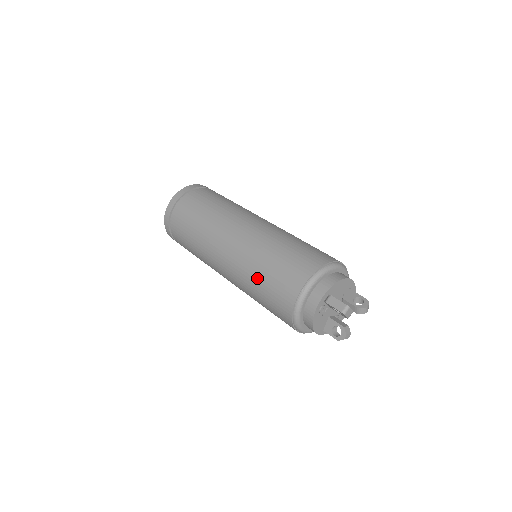
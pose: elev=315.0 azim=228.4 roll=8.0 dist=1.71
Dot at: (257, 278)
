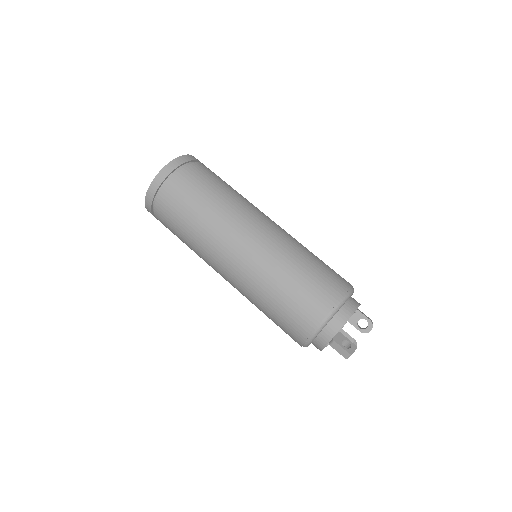
Dot at: (262, 311)
